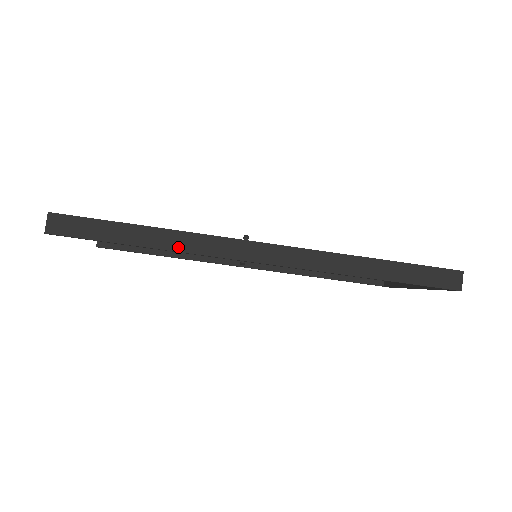
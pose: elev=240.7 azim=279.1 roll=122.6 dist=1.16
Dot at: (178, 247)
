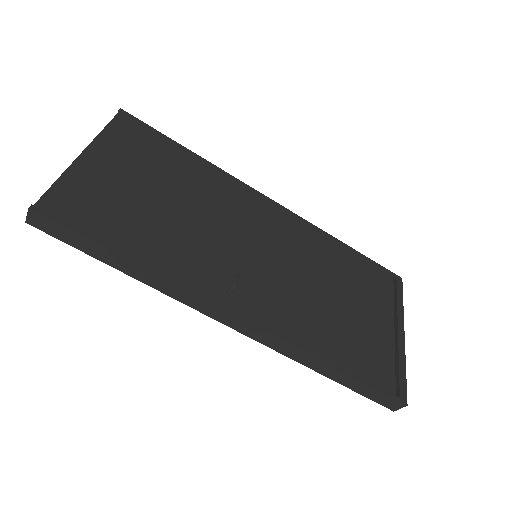
Dot at: (156, 286)
